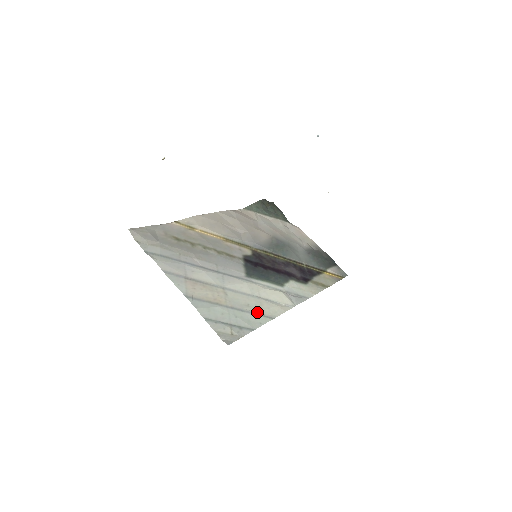
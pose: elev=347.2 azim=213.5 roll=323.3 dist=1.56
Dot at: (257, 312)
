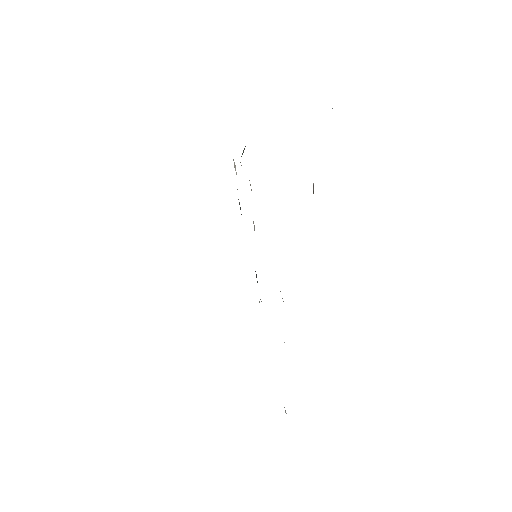
Dot at: occluded
